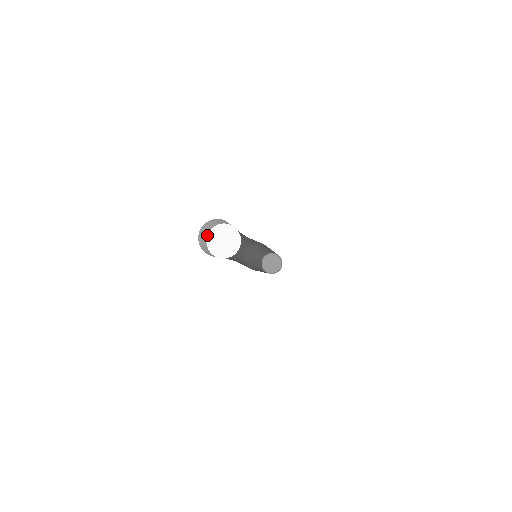
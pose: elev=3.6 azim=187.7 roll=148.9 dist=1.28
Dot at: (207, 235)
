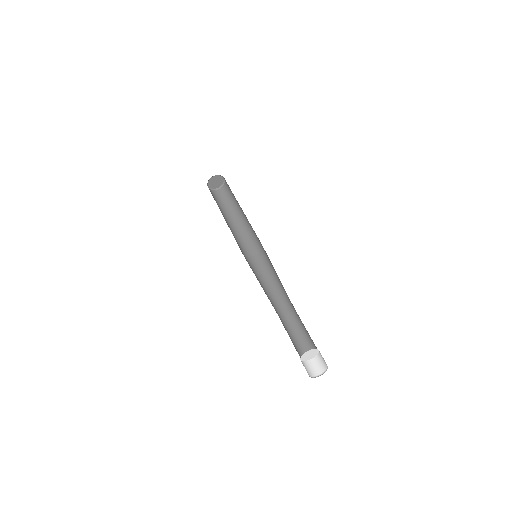
Dot at: (301, 357)
